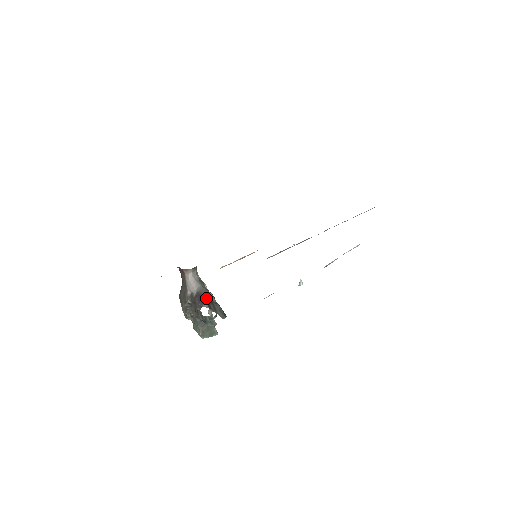
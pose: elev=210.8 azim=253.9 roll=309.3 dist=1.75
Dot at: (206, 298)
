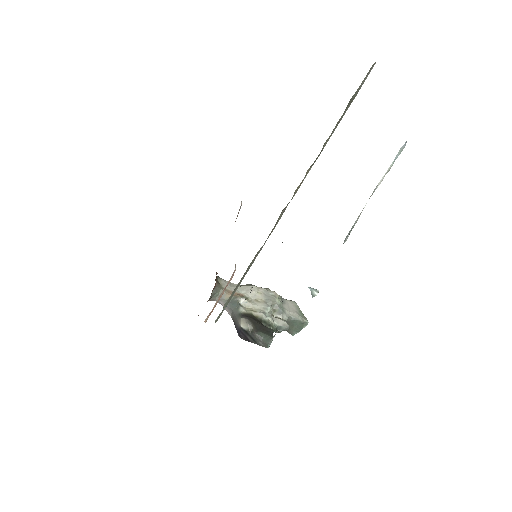
Dot at: (239, 329)
